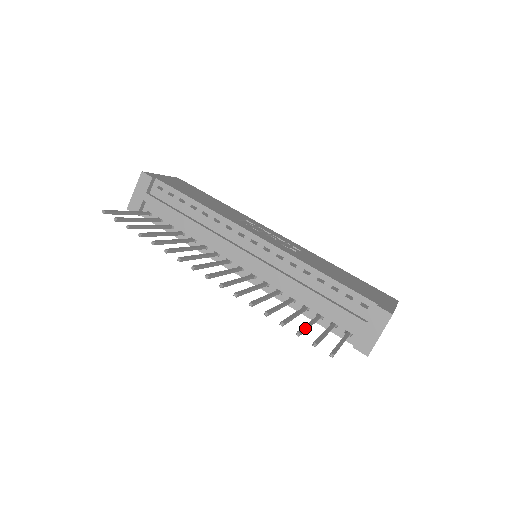
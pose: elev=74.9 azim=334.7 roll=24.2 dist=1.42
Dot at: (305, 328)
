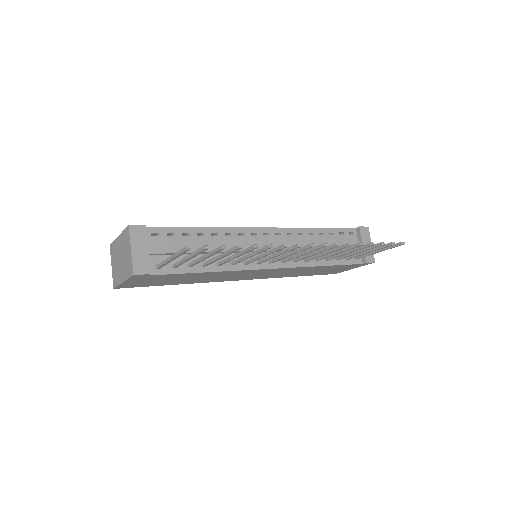
Dot at: (371, 246)
